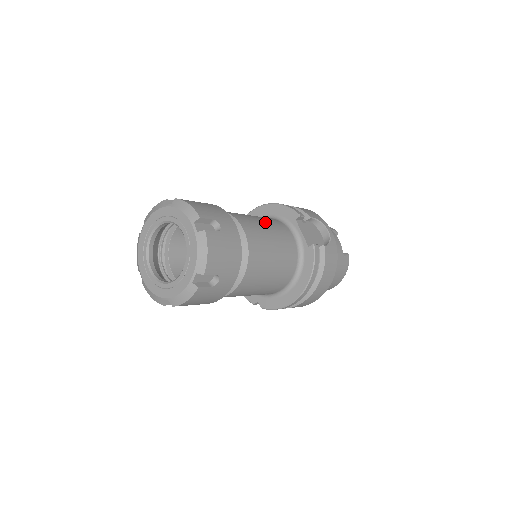
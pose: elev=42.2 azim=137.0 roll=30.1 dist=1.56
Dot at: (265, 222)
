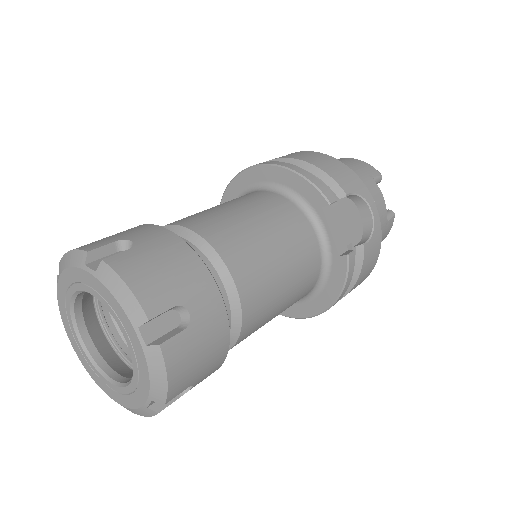
Dot at: (271, 230)
